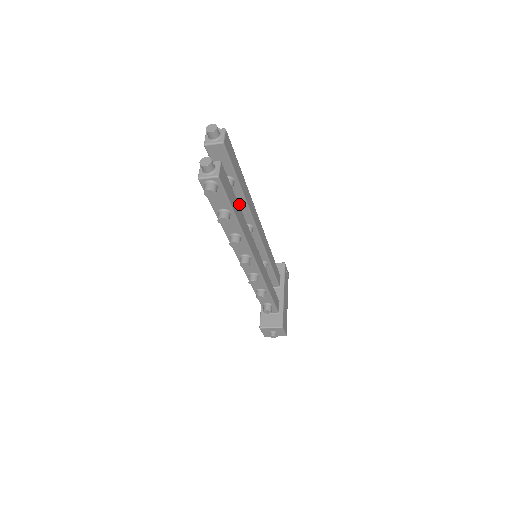
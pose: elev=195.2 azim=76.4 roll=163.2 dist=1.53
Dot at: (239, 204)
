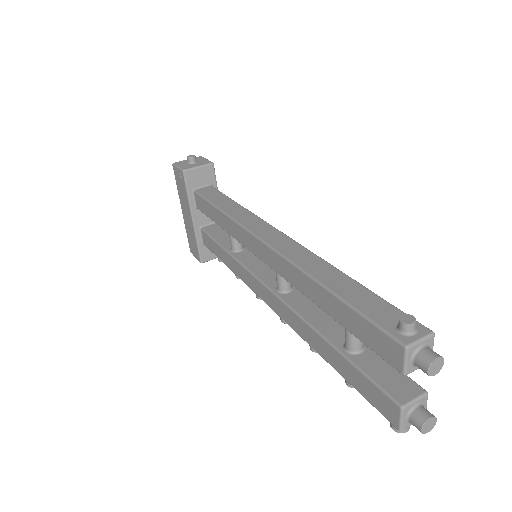
Dot at: occluded
